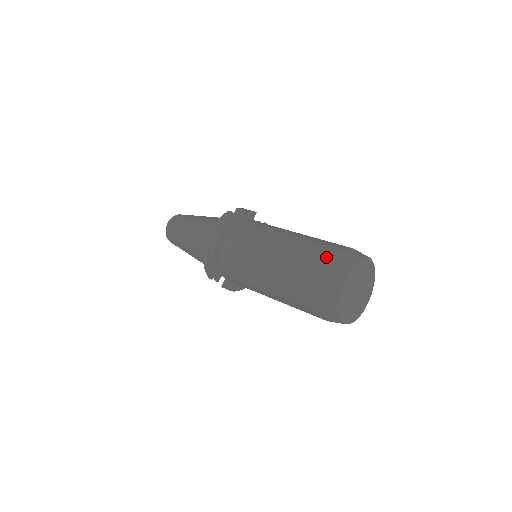
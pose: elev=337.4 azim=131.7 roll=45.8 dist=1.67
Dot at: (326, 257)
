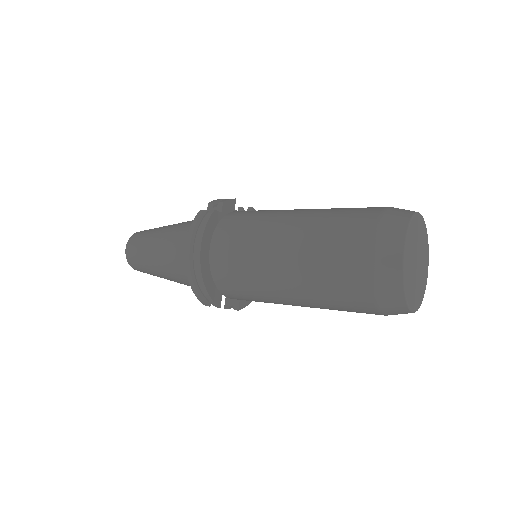
Dot at: (363, 234)
